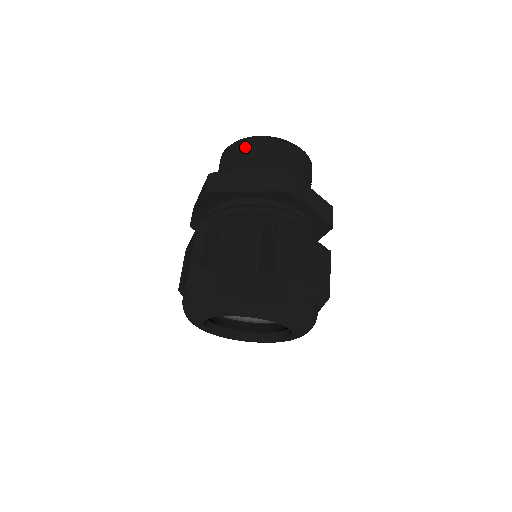
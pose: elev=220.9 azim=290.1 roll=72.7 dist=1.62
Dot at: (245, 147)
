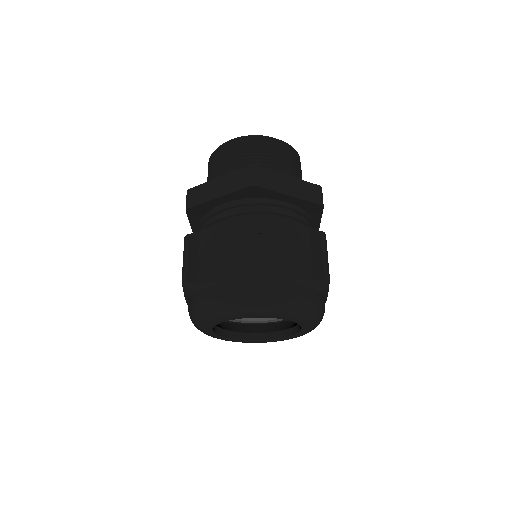
Dot at: (220, 155)
